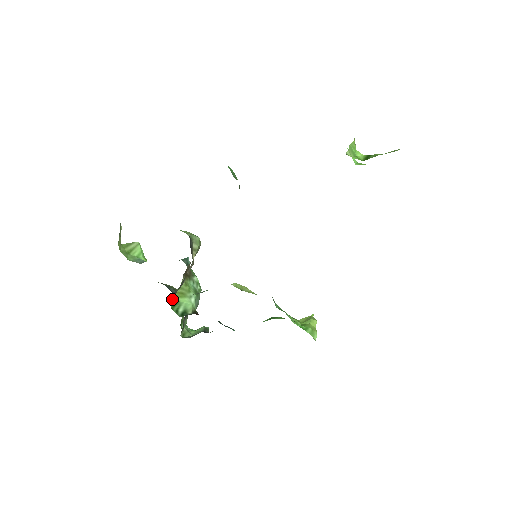
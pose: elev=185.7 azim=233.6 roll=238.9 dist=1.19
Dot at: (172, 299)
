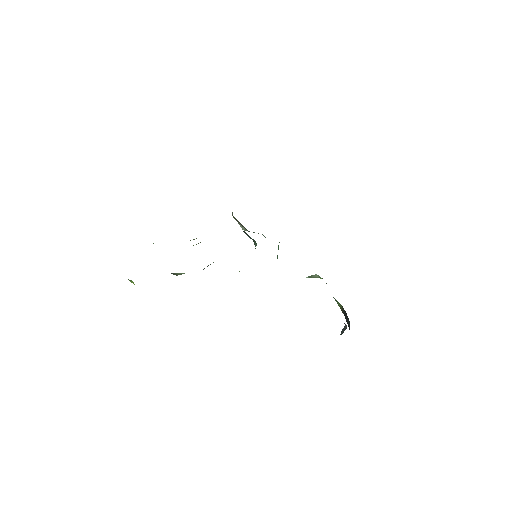
Dot at: occluded
